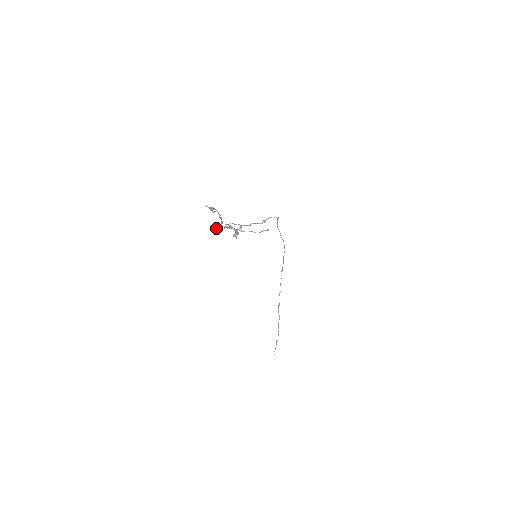
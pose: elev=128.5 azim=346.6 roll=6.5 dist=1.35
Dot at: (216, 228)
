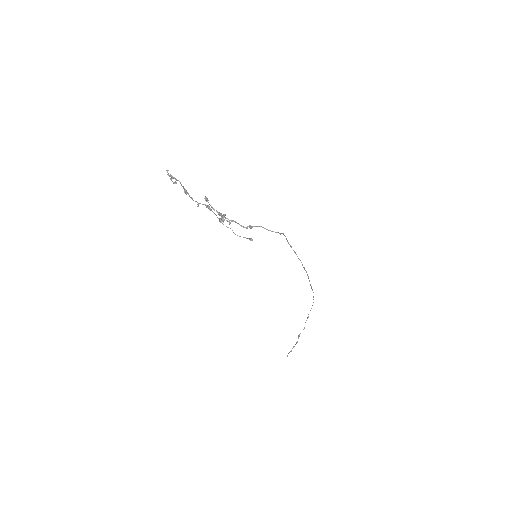
Dot at: (205, 199)
